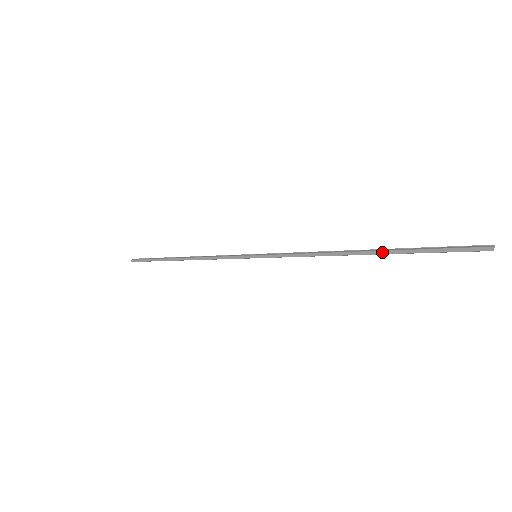
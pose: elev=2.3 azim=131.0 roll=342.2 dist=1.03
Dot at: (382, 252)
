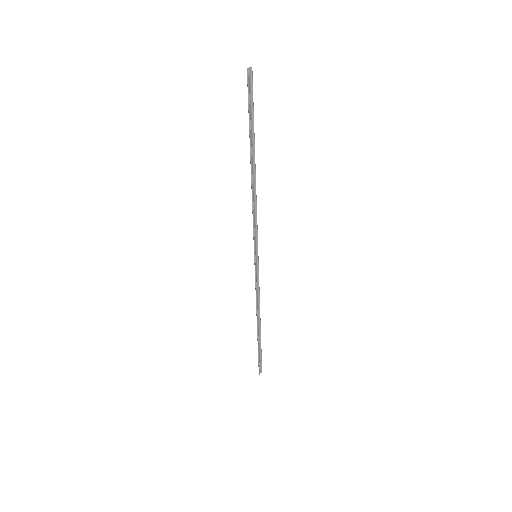
Dot at: (250, 150)
